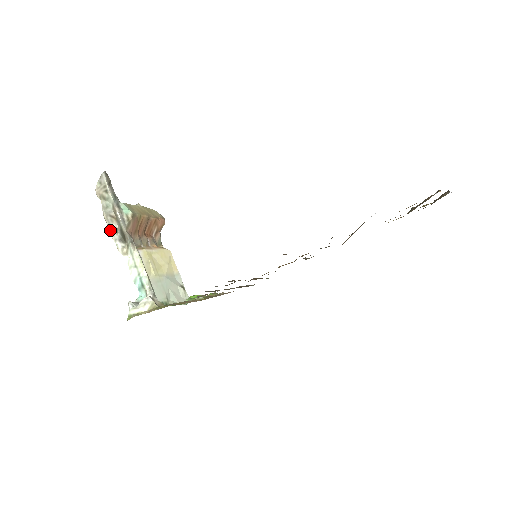
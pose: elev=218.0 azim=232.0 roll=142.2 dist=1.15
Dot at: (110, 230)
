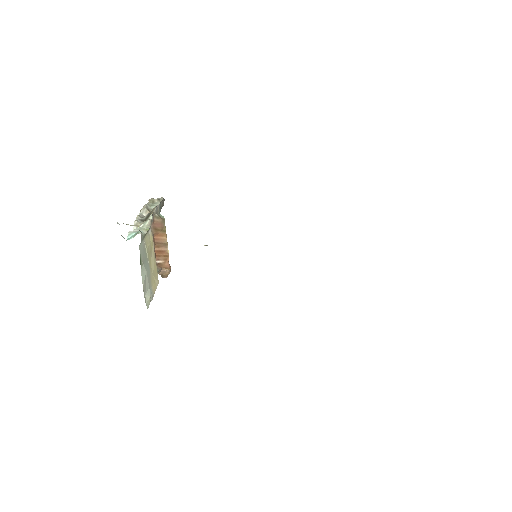
Dot at: (139, 214)
